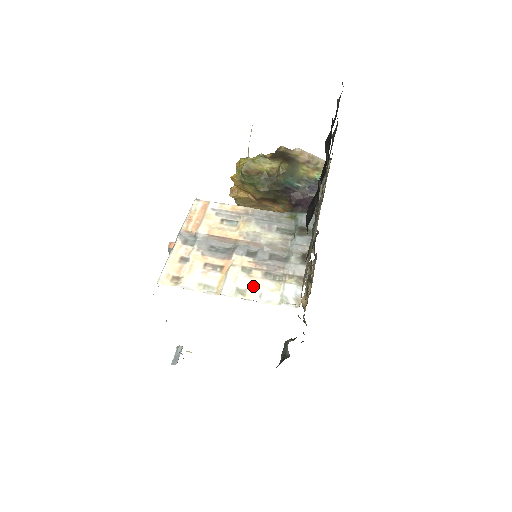
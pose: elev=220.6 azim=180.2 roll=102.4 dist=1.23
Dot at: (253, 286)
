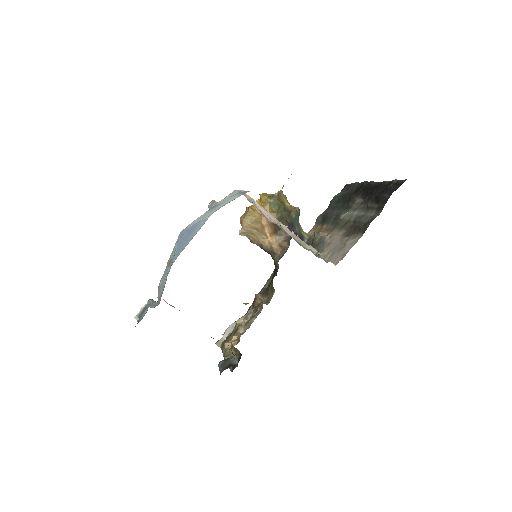
Dot at: occluded
